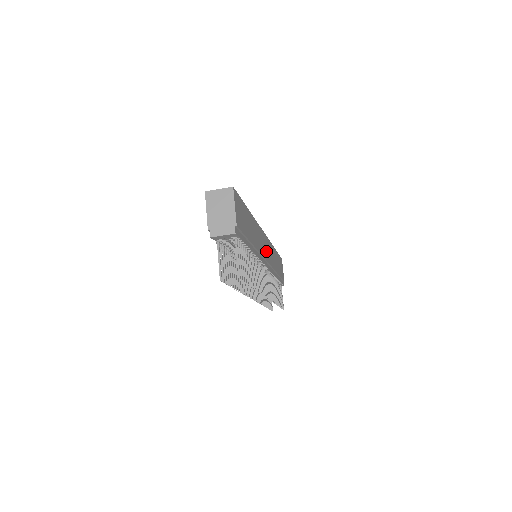
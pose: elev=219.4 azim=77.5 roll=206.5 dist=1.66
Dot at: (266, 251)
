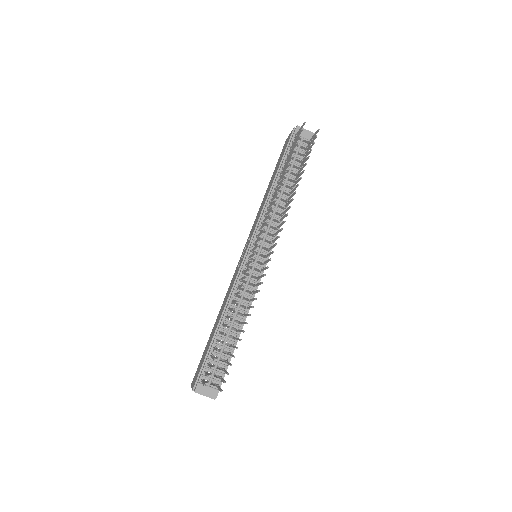
Dot at: occluded
